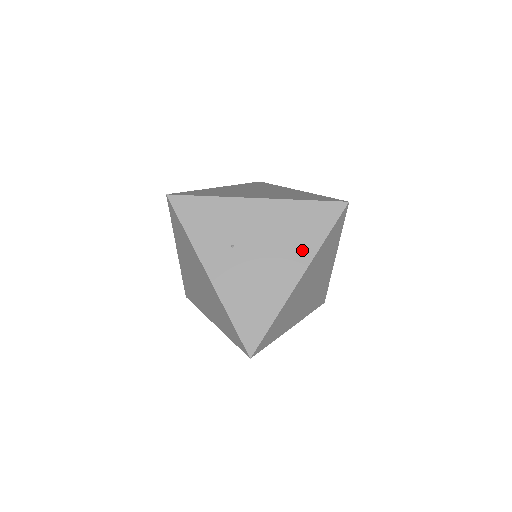
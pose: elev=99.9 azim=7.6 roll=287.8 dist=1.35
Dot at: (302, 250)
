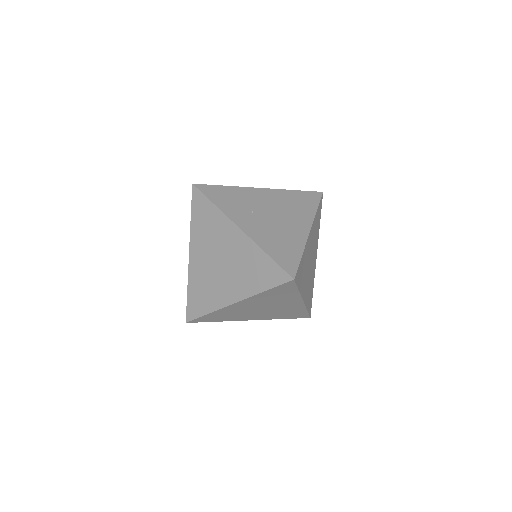
Dot at: (304, 215)
